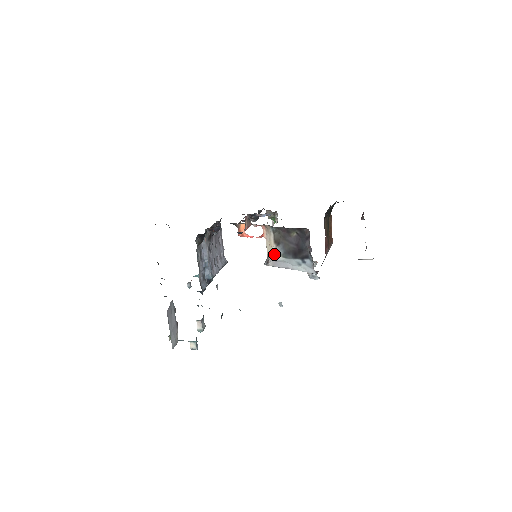
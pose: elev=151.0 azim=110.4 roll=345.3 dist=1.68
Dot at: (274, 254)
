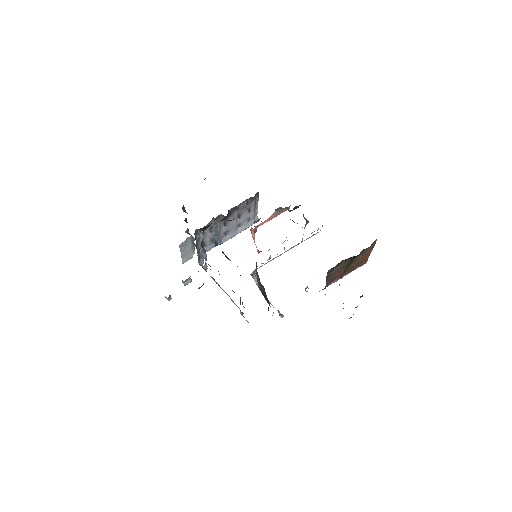
Dot at: (255, 277)
